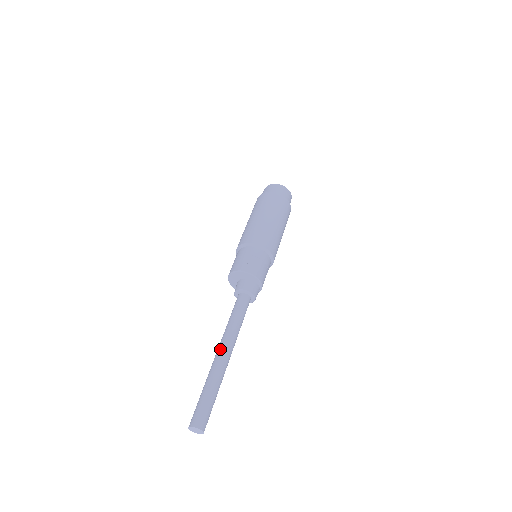
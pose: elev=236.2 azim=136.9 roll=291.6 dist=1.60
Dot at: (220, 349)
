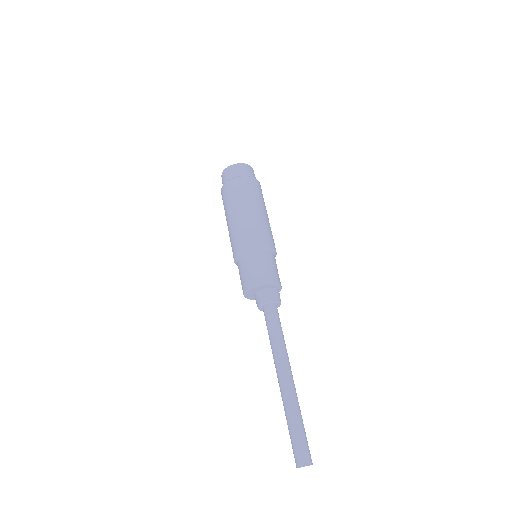
Dot at: (282, 376)
